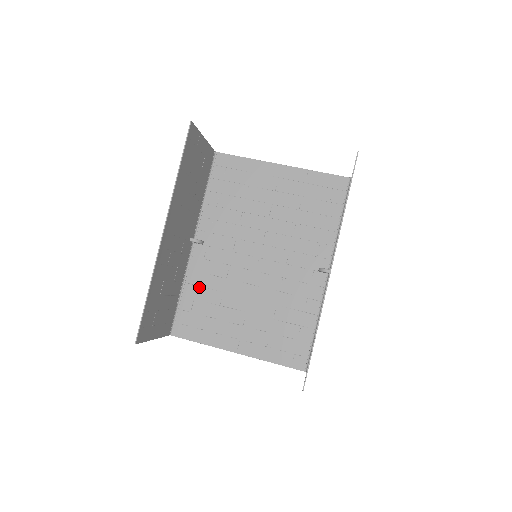
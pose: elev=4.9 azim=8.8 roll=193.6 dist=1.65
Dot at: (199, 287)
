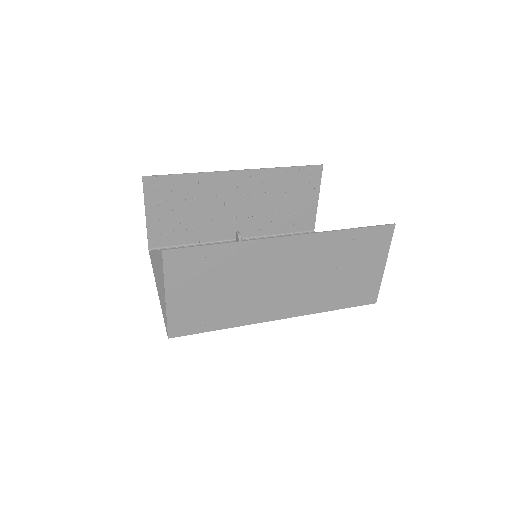
Dot at: occluded
